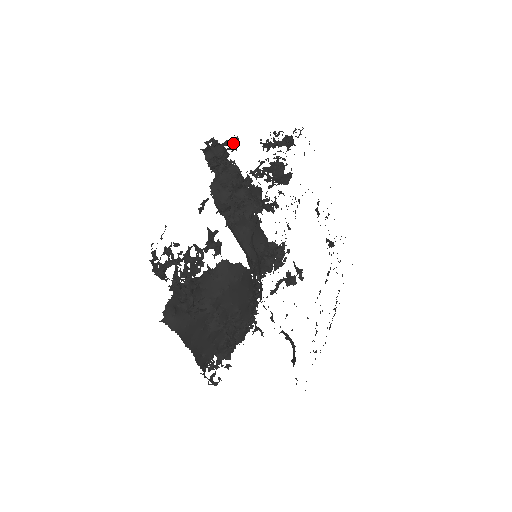
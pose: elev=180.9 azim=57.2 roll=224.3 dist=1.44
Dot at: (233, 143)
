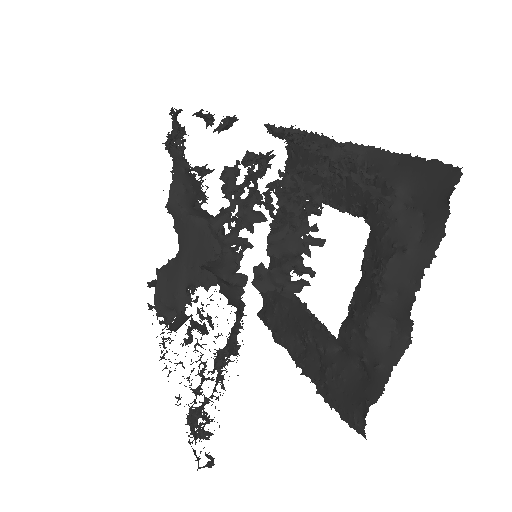
Dot at: (211, 121)
